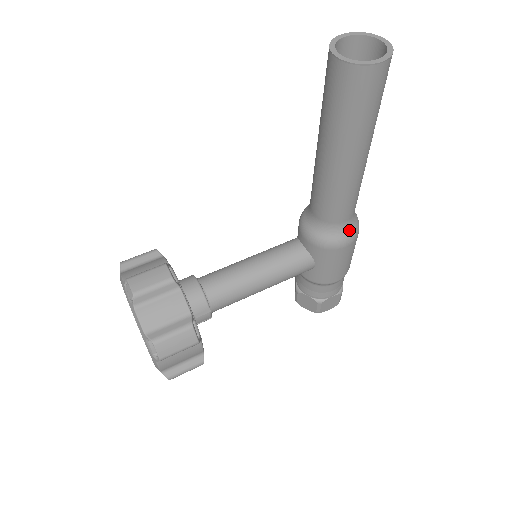
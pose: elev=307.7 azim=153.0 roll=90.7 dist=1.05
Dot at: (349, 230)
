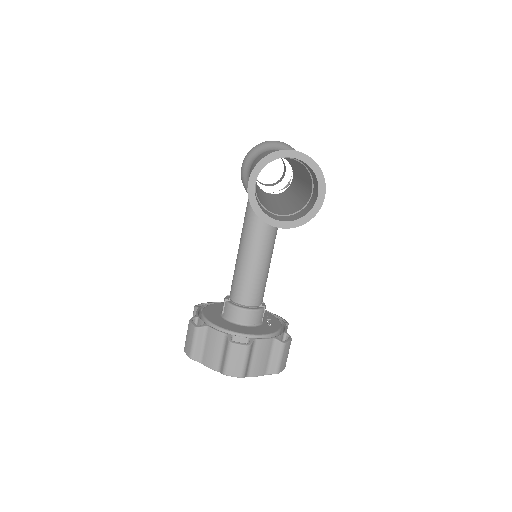
Dot at: occluded
